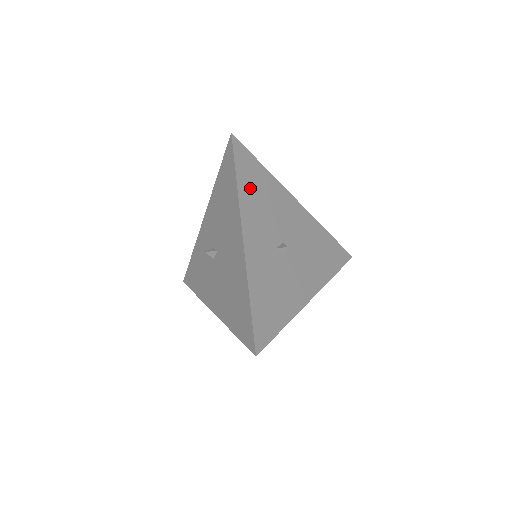
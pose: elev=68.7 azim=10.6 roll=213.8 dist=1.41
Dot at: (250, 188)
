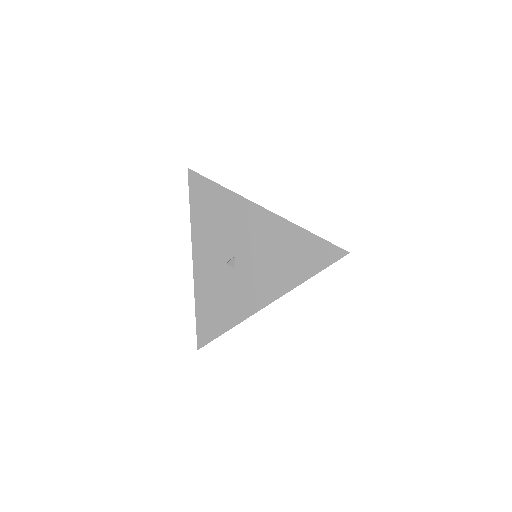
Dot at: occluded
